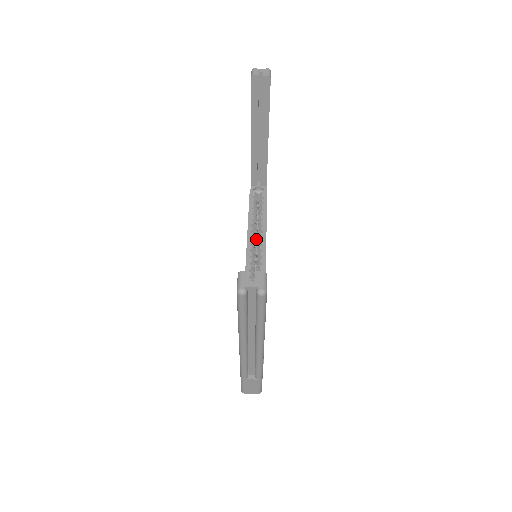
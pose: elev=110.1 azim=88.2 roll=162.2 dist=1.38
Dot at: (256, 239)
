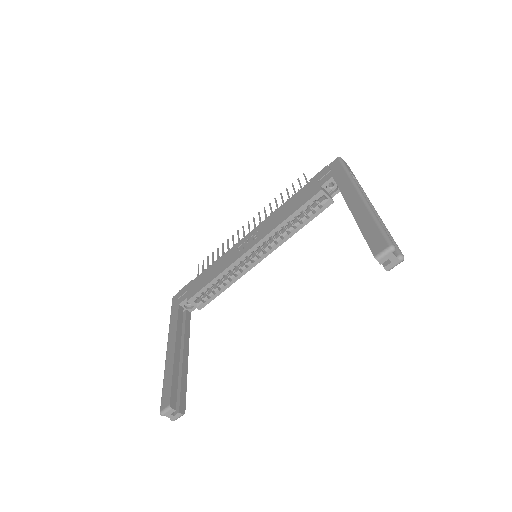
Dot at: occluded
